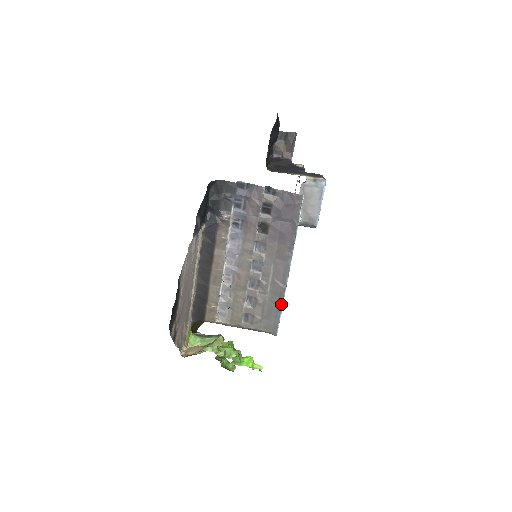
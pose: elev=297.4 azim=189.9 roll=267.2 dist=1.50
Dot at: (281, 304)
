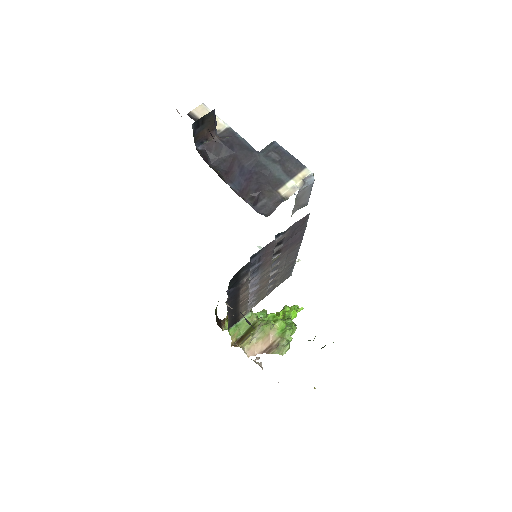
Dot at: (294, 265)
